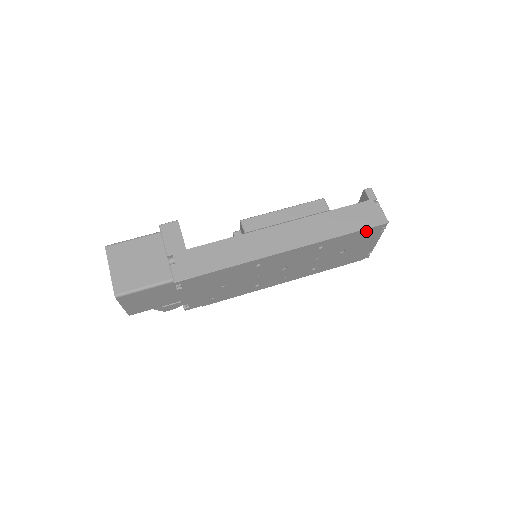
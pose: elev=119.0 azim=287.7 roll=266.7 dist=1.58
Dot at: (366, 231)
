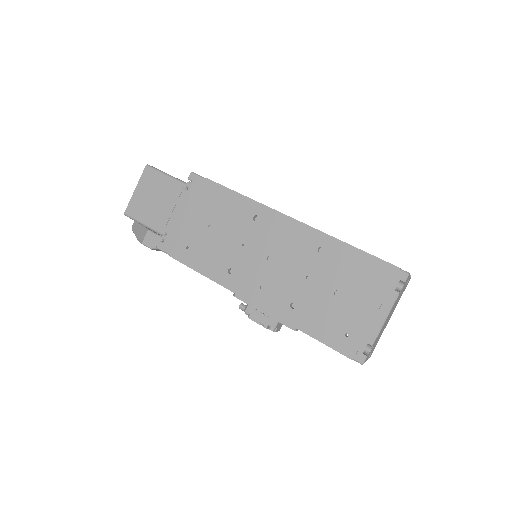
Dot at: (378, 266)
